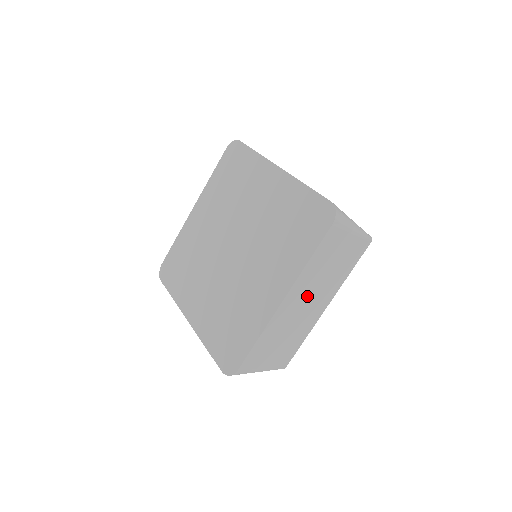
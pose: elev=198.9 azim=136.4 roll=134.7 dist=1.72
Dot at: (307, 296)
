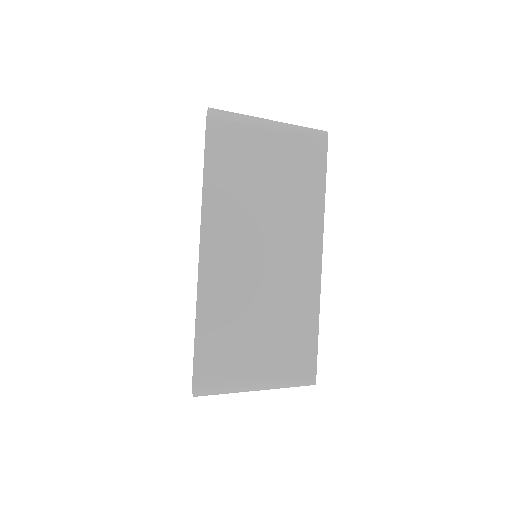
Dot at: (251, 240)
